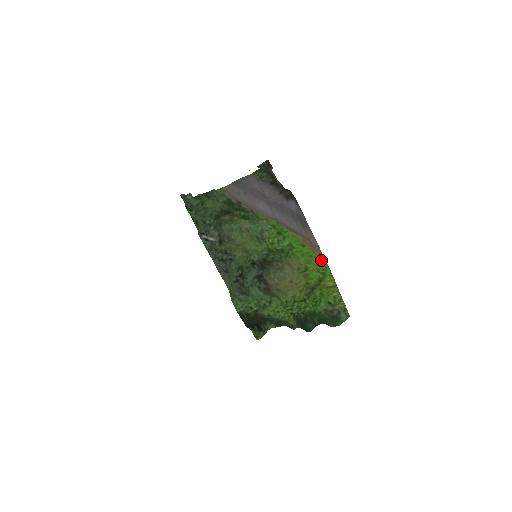
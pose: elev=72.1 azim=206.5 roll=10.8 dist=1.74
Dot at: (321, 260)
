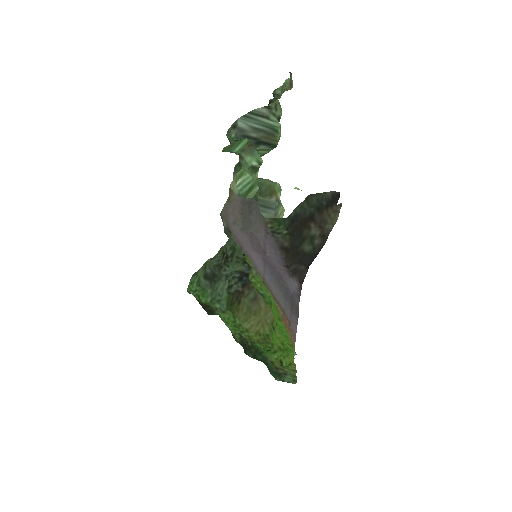
Dot at: (290, 343)
